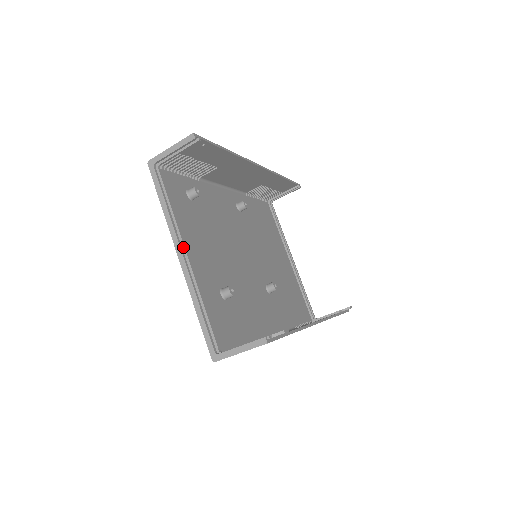
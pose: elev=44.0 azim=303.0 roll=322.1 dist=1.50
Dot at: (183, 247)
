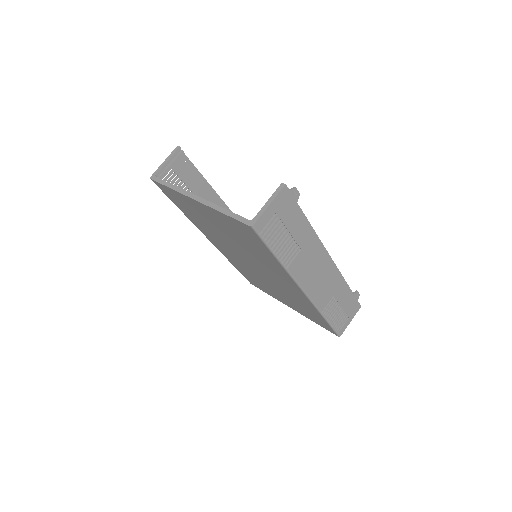
Dot at: occluded
